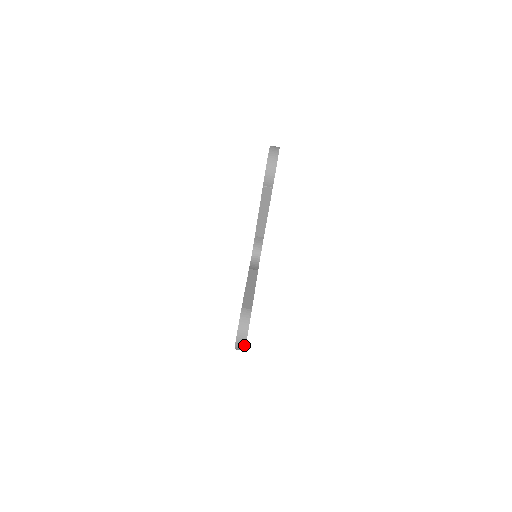
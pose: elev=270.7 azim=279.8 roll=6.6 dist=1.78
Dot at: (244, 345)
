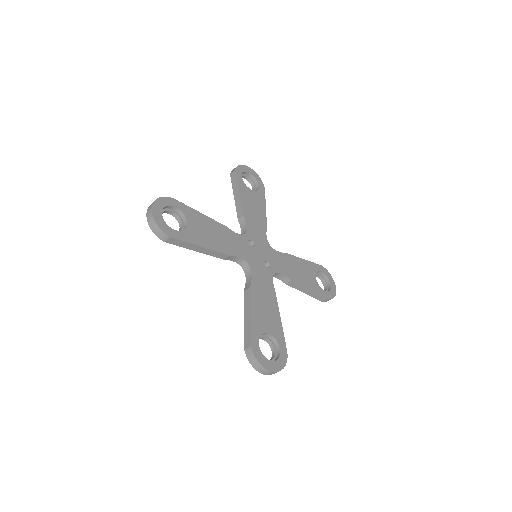
Dot at: (335, 286)
